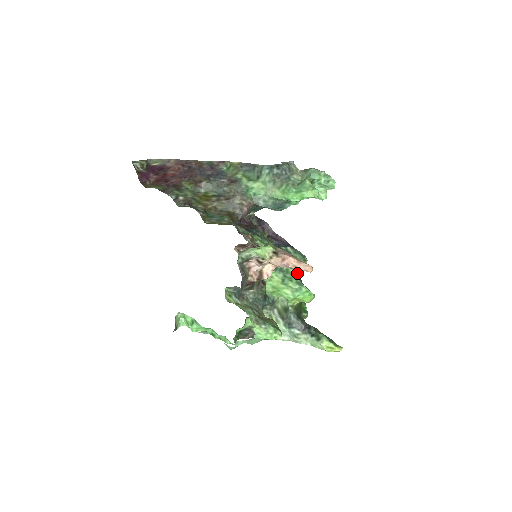
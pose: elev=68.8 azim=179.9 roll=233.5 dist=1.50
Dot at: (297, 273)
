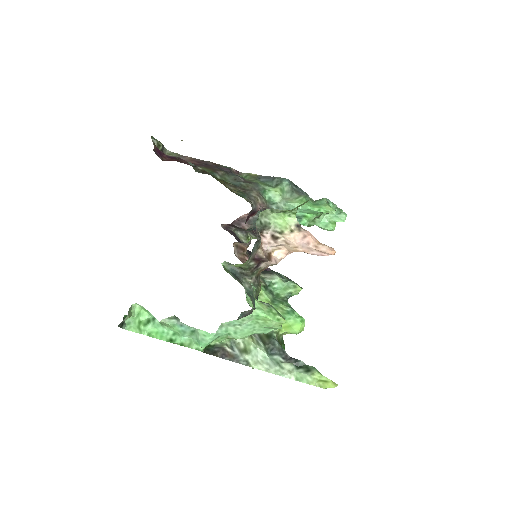
Dot at: occluded
